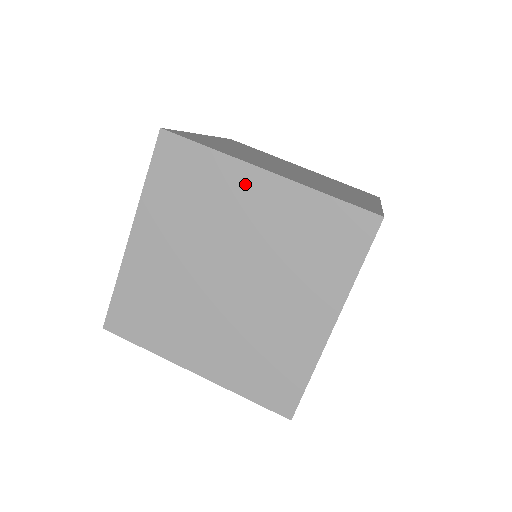
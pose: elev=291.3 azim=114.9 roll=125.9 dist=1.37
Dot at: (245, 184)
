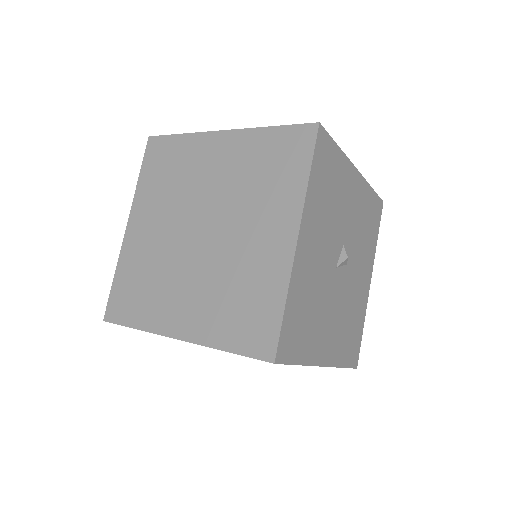
Dot at: (208, 148)
